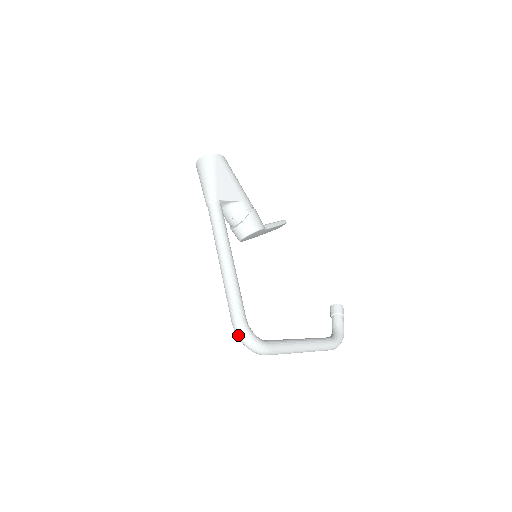
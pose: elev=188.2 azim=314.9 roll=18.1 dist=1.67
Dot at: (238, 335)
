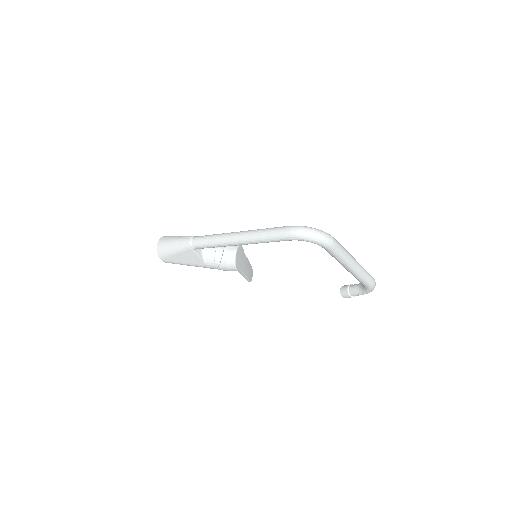
Dot at: (301, 231)
